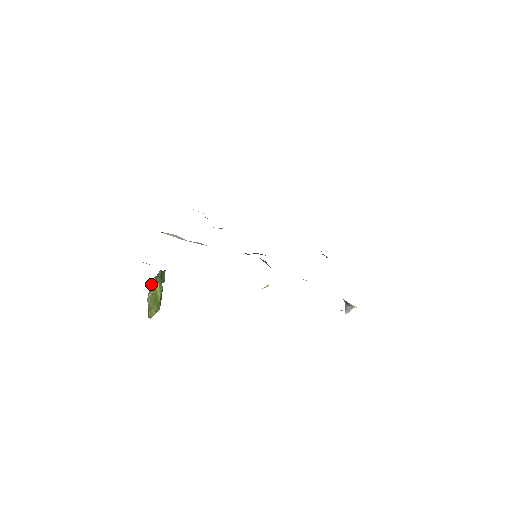
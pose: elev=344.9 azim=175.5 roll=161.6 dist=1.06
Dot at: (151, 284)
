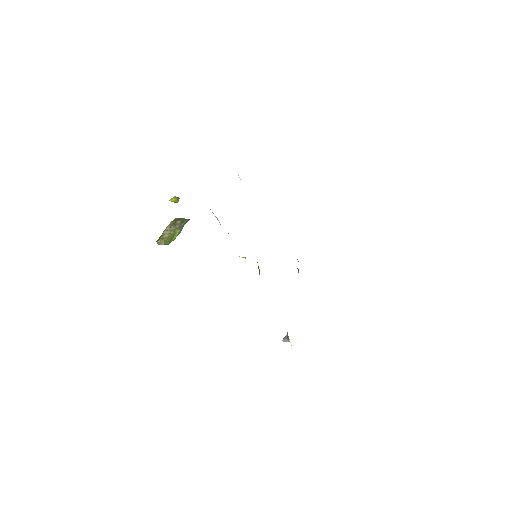
Dot at: (174, 222)
